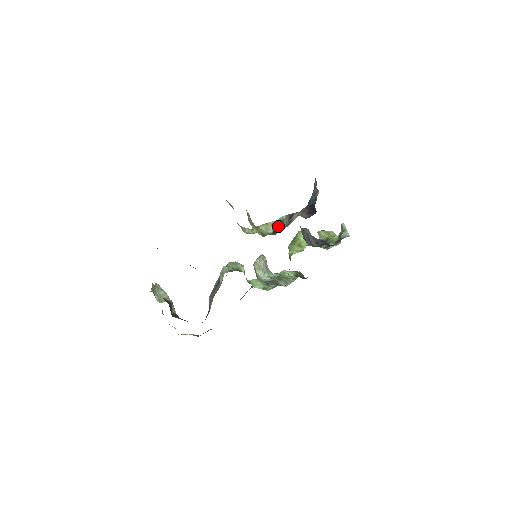
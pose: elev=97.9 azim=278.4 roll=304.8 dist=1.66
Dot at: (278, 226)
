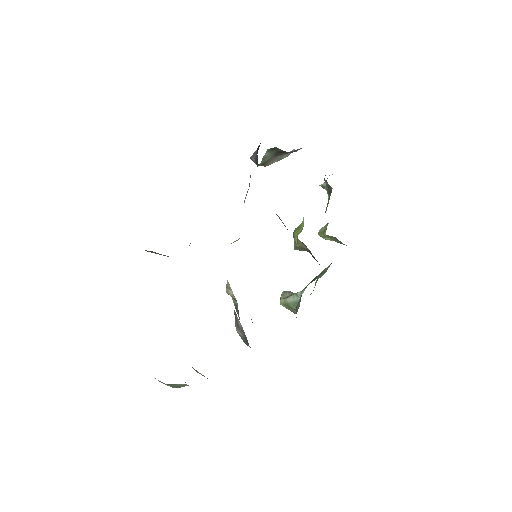
Dot at: occluded
